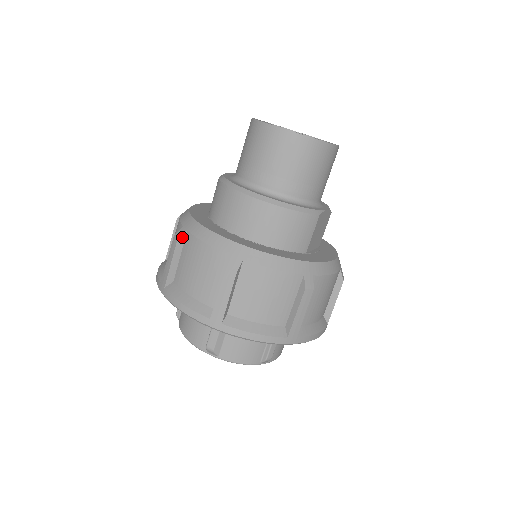
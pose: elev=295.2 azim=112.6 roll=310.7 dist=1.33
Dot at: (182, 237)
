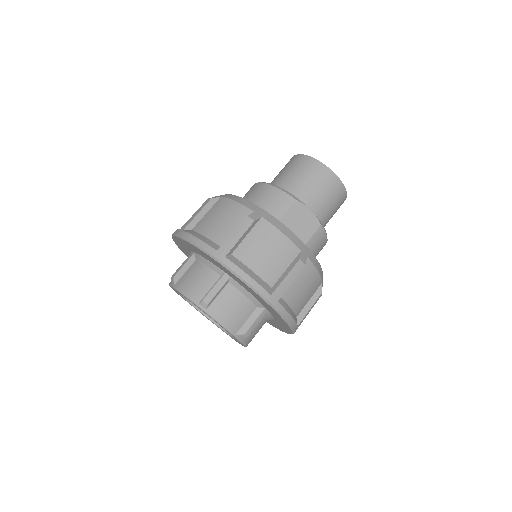
Dot at: occluded
